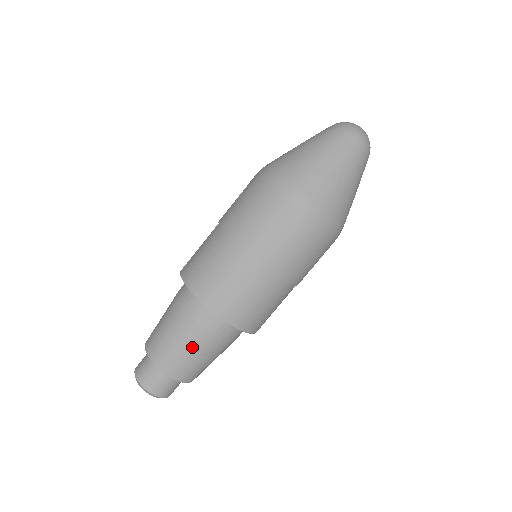
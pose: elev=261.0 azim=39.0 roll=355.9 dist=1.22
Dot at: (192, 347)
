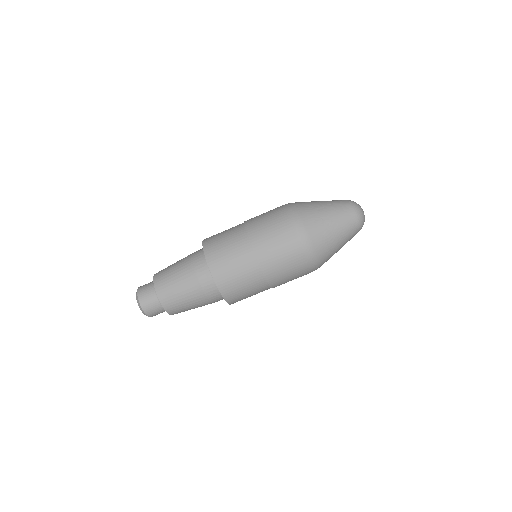
Dot at: (181, 279)
